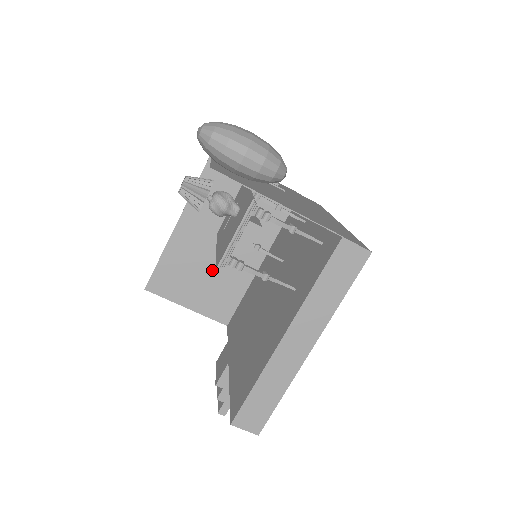
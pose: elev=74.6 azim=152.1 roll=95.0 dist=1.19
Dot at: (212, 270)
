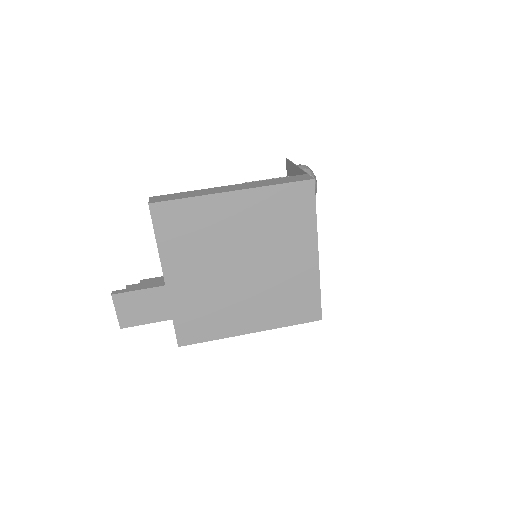
Dot at: occluded
